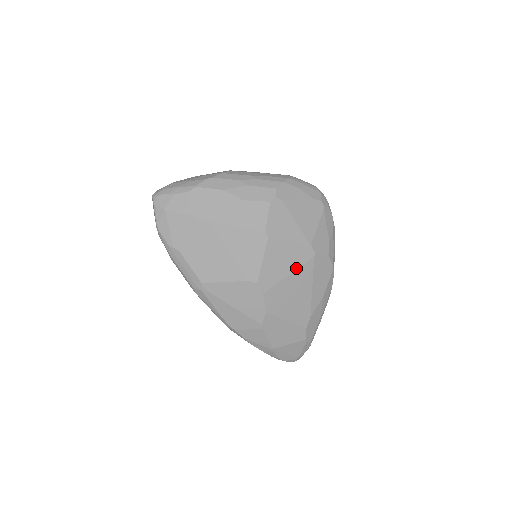
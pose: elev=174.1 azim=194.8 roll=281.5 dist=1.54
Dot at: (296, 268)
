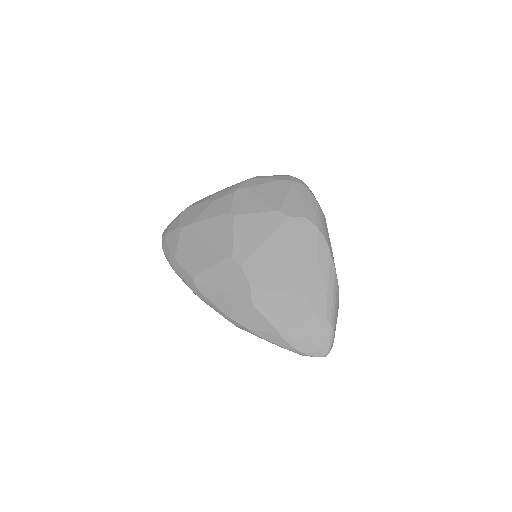
Dot at: (269, 235)
